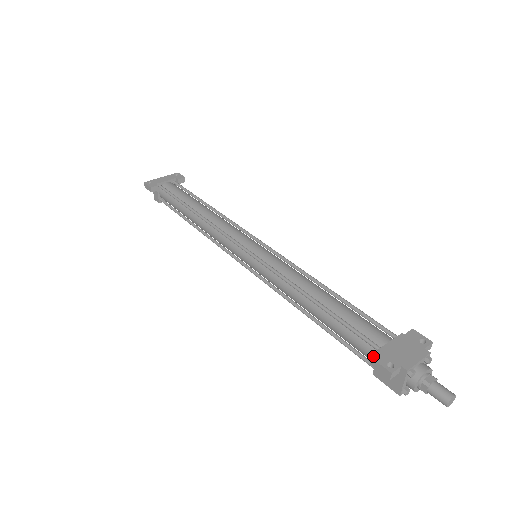
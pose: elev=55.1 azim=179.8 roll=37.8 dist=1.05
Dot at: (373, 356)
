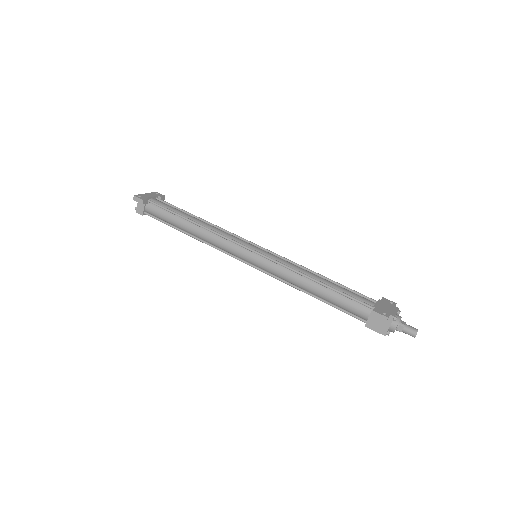
Dot at: (373, 310)
